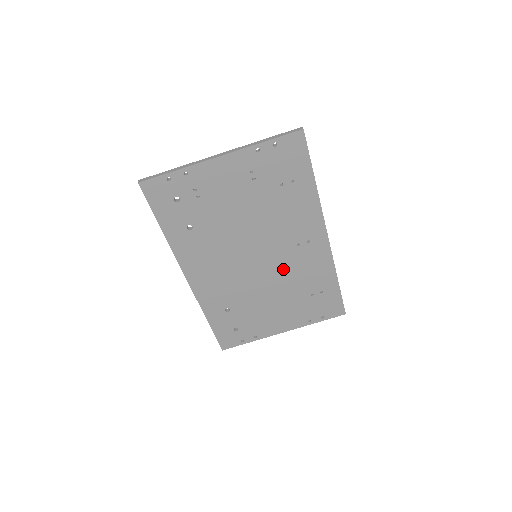
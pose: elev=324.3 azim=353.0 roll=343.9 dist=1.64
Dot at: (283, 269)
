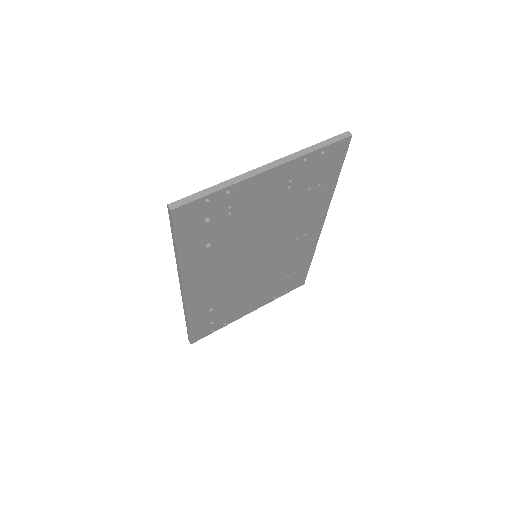
Dot at: (275, 262)
